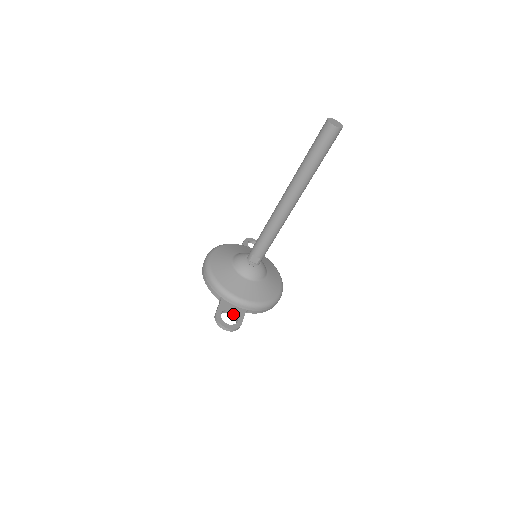
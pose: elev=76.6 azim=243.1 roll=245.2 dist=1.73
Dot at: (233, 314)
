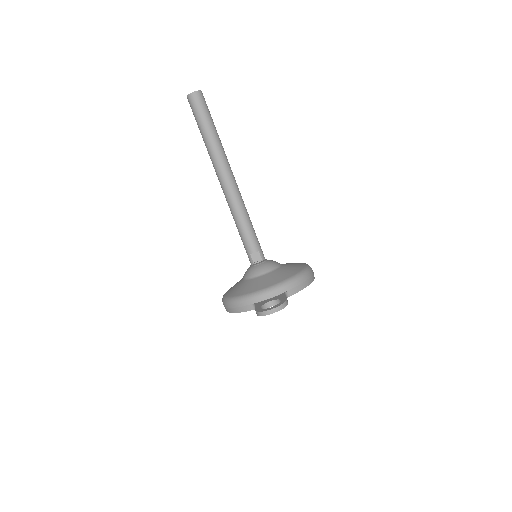
Dot at: (274, 303)
